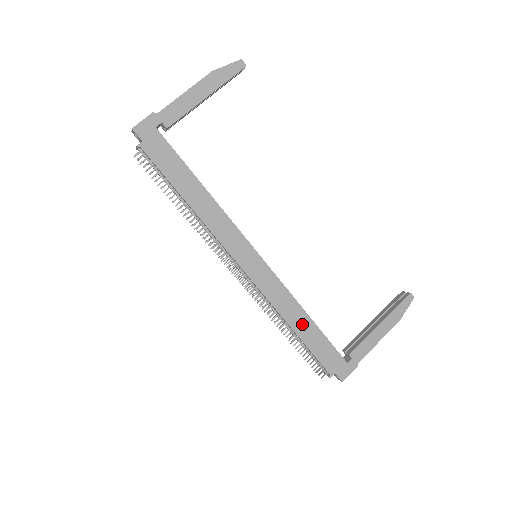
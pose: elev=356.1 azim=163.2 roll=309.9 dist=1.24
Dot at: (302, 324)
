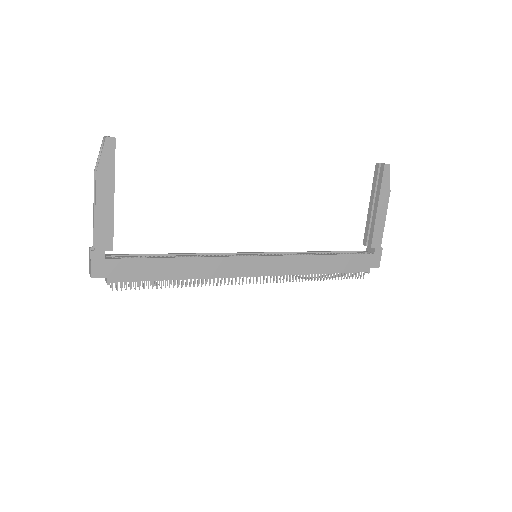
Dot at: (325, 264)
